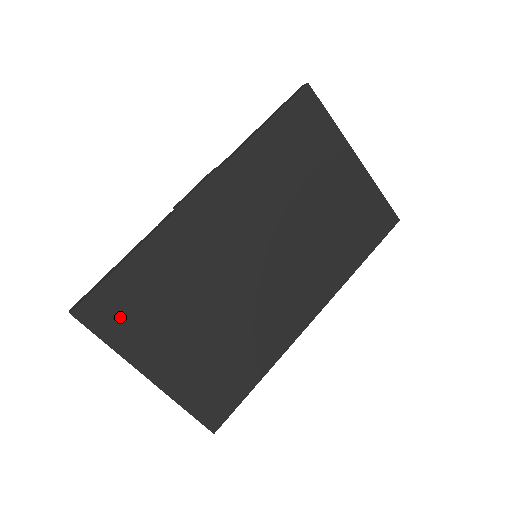
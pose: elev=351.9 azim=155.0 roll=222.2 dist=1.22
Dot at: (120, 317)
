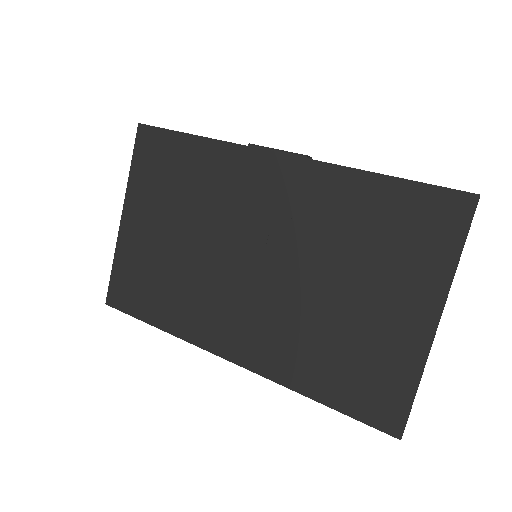
Dot at: (151, 162)
